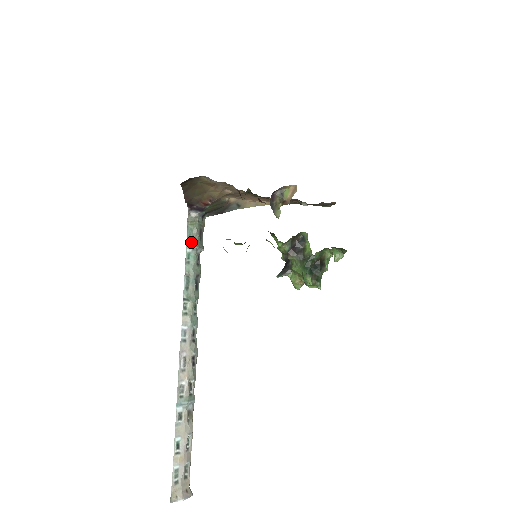
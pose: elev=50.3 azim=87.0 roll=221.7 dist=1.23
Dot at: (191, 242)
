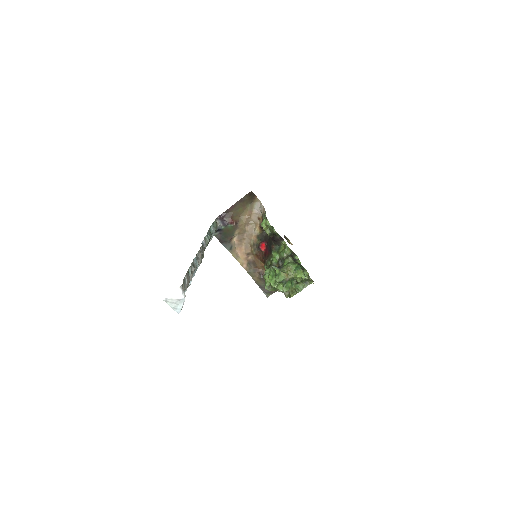
Dot at: (213, 227)
